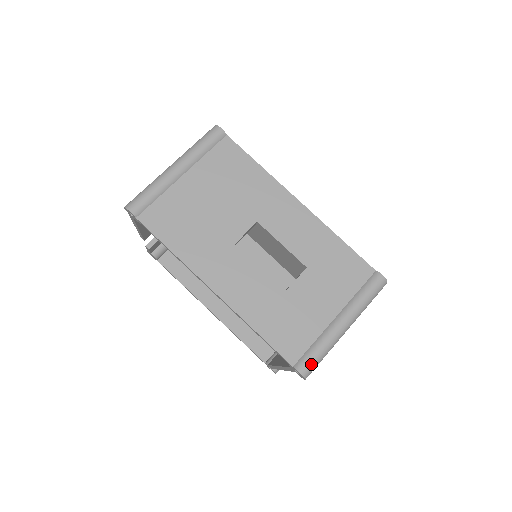
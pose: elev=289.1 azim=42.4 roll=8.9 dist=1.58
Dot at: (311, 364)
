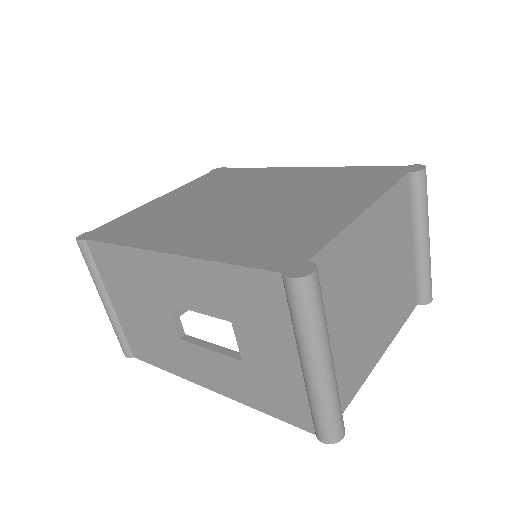
Dot at: (324, 429)
